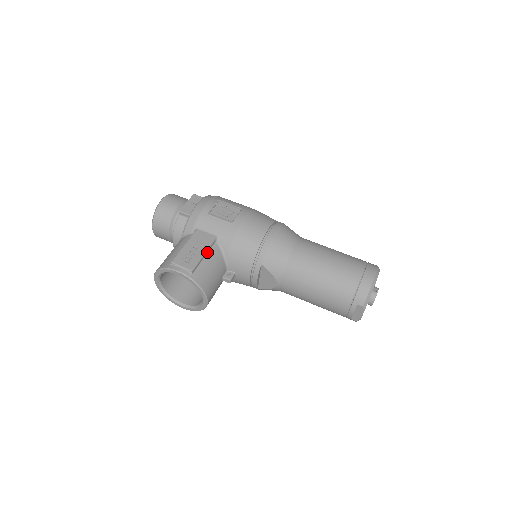
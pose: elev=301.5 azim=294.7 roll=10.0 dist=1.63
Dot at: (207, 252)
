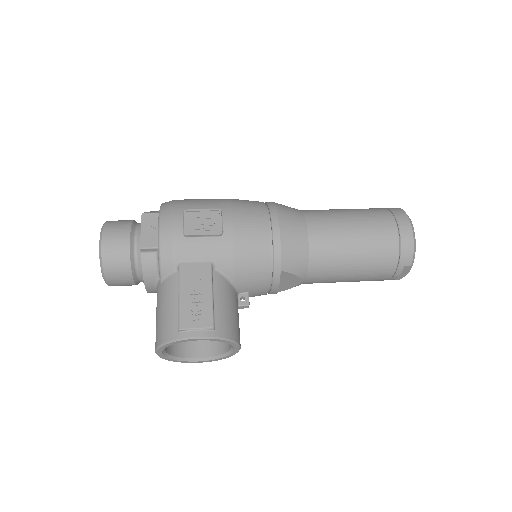
Dot at: (212, 290)
